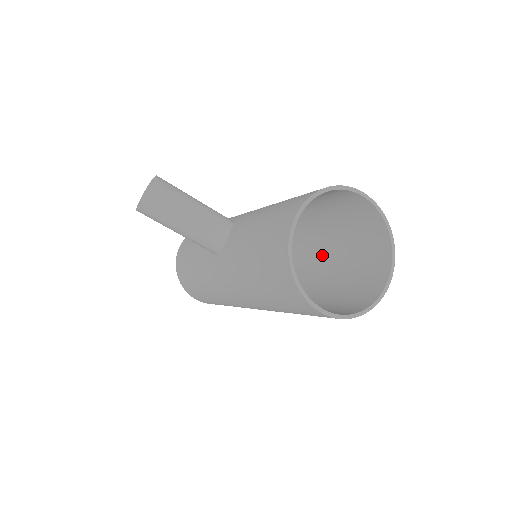
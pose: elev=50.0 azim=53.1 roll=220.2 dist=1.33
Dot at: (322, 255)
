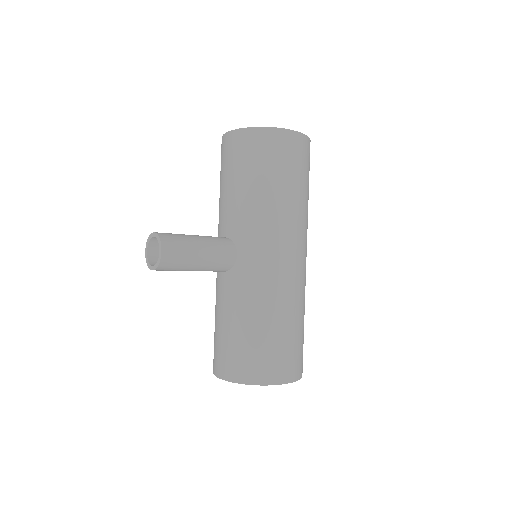
Dot at: occluded
